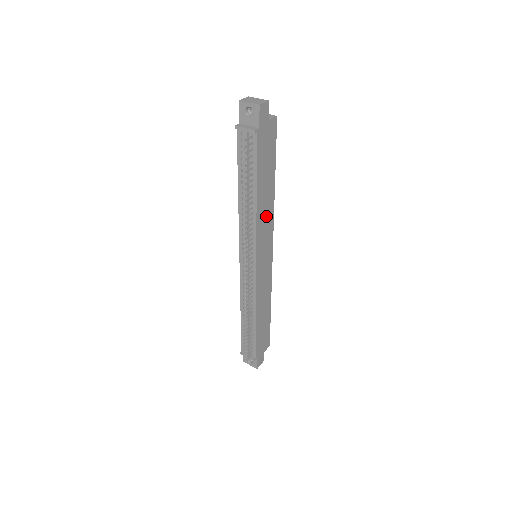
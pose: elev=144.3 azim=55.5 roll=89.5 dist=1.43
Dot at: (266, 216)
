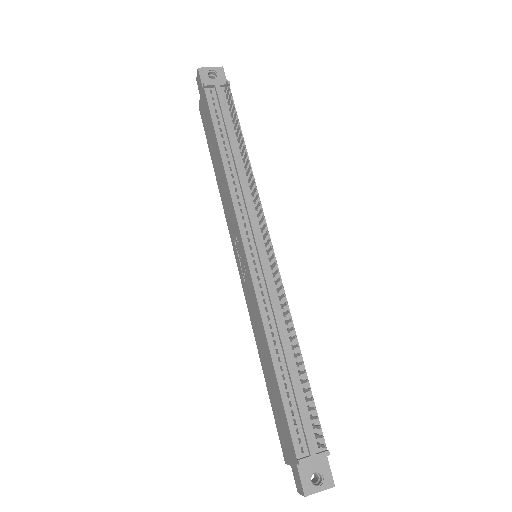
Dot at: occluded
